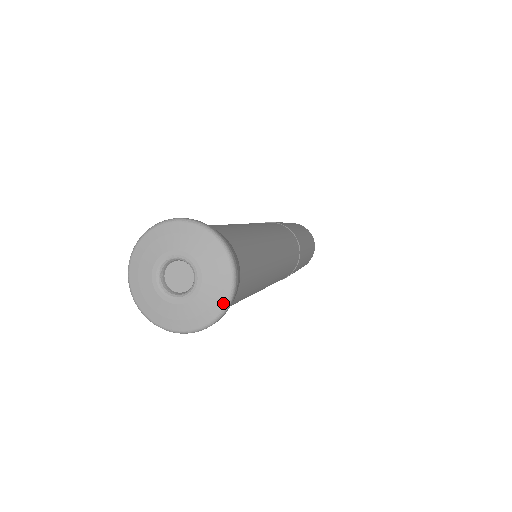
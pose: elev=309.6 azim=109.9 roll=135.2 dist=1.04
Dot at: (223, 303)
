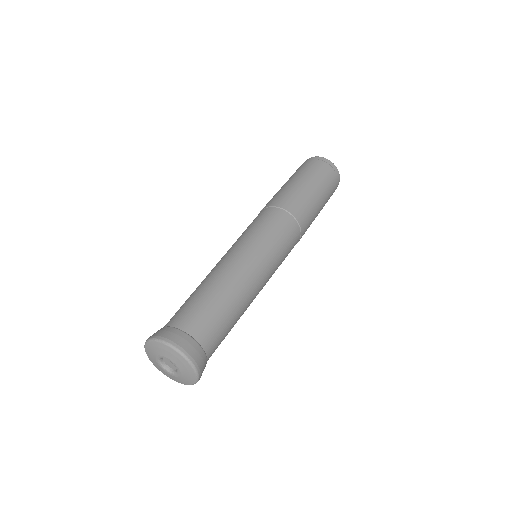
Dot at: (192, 383)
